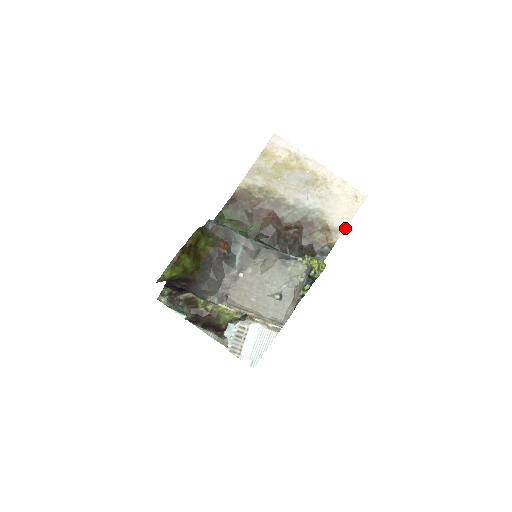
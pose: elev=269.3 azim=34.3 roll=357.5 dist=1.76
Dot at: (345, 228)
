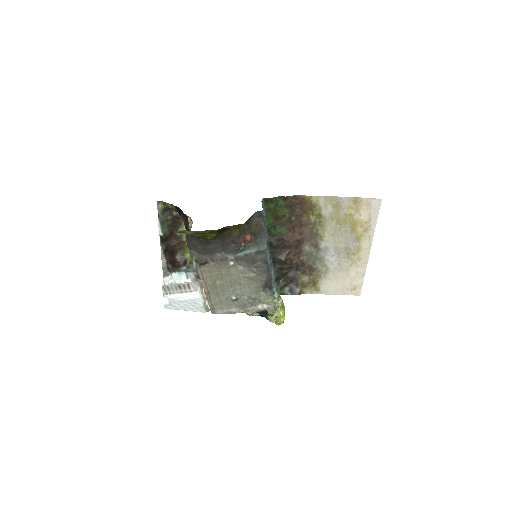
Dot at: occluded
